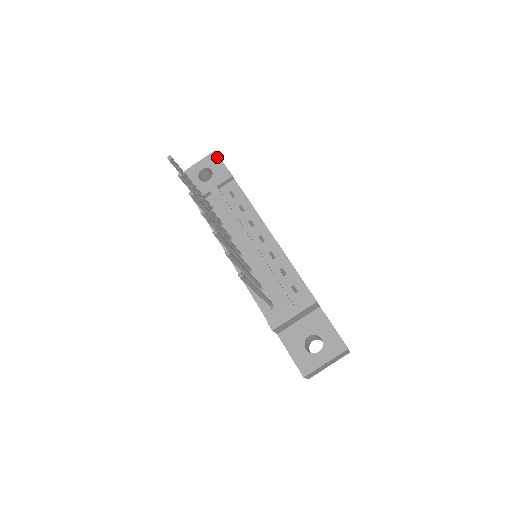
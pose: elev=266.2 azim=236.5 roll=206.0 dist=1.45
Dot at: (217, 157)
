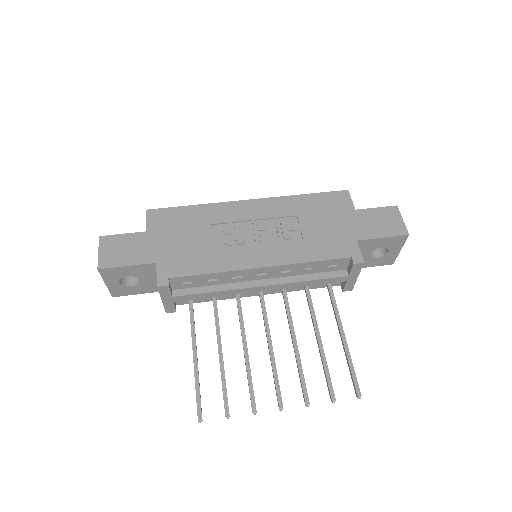
Dot at: (110, 270)
